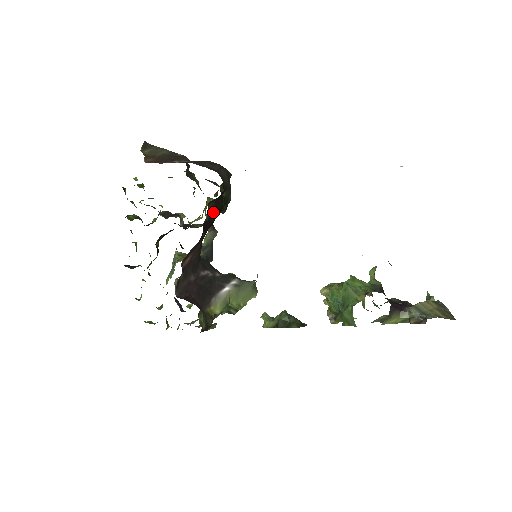
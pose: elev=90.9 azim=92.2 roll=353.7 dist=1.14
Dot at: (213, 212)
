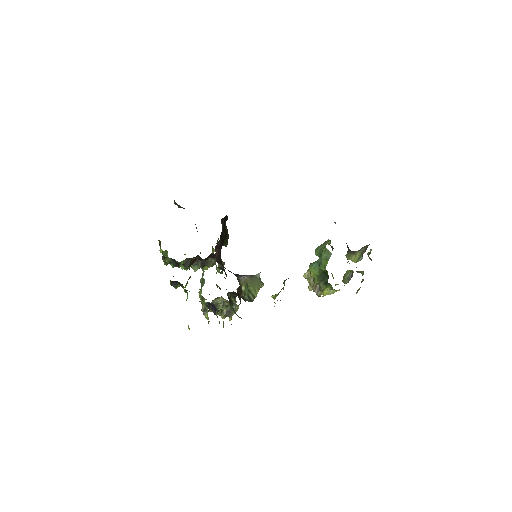
Dot at: (223, 230)
